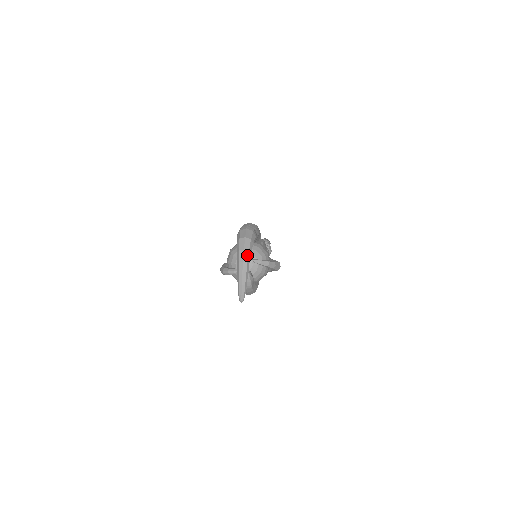
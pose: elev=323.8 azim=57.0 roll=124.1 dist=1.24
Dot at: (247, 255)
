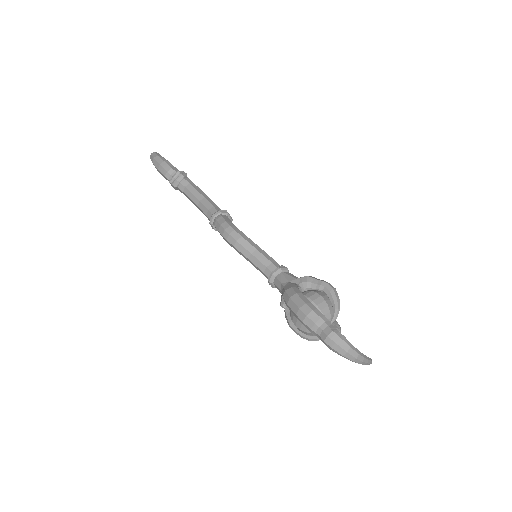
Dot at: (360, 357)
